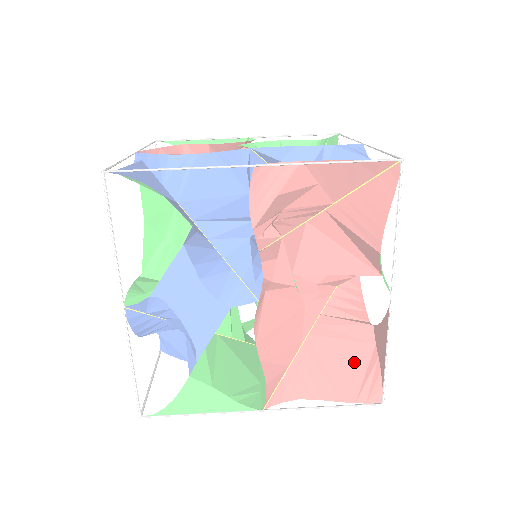
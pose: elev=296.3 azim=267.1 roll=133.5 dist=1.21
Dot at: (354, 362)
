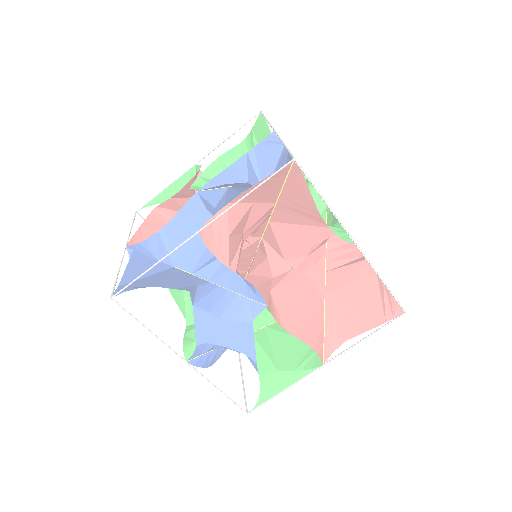
Dot at: (368, 294)
